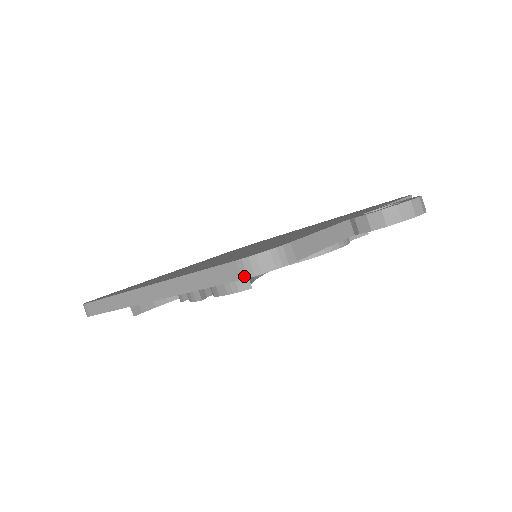
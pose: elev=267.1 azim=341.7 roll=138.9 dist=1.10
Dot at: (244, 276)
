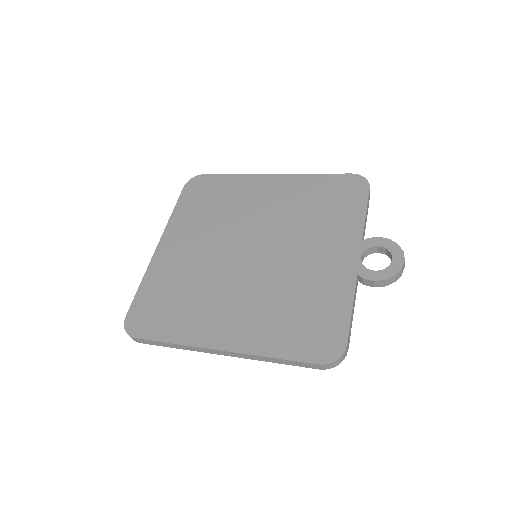
Dot at: (321, 369)
